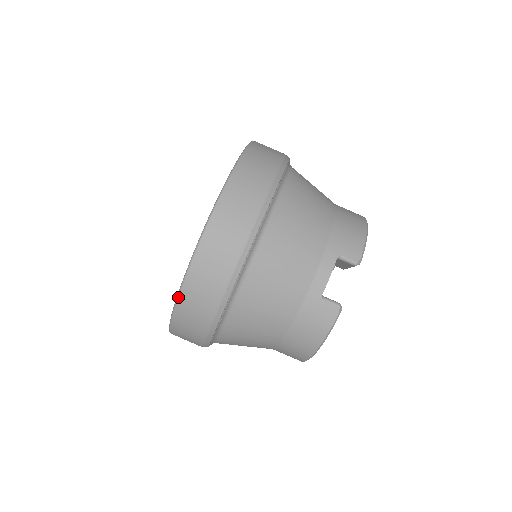
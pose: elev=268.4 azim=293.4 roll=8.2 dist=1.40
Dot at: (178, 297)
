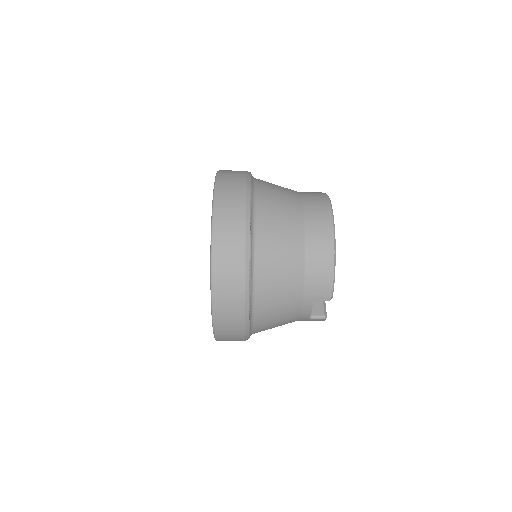
Dot at: occluded
